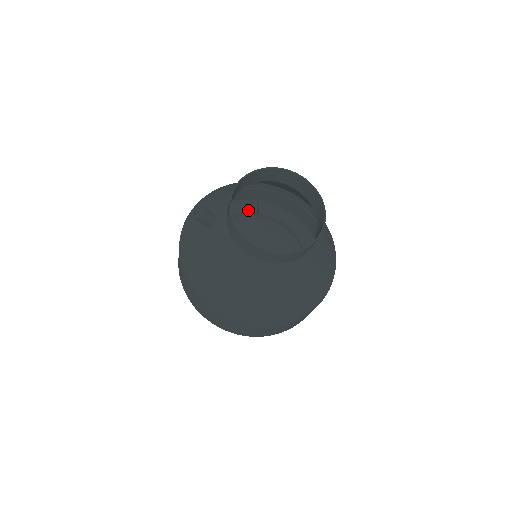
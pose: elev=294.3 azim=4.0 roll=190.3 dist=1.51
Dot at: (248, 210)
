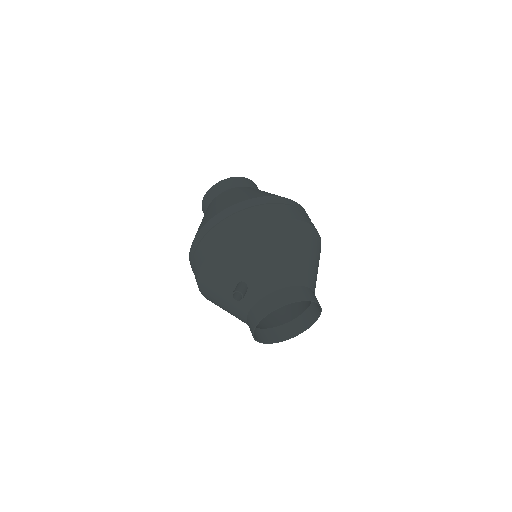
Dot at: occluded
